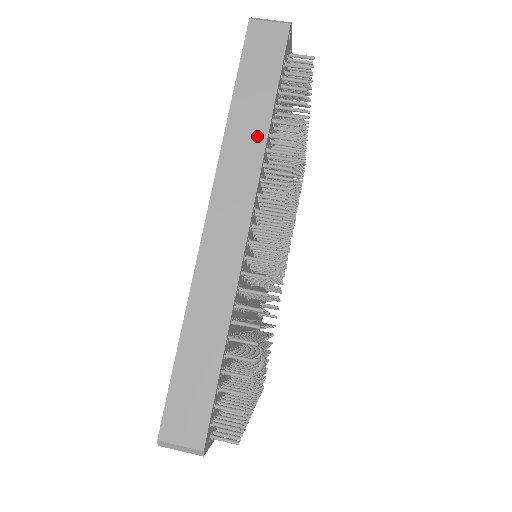
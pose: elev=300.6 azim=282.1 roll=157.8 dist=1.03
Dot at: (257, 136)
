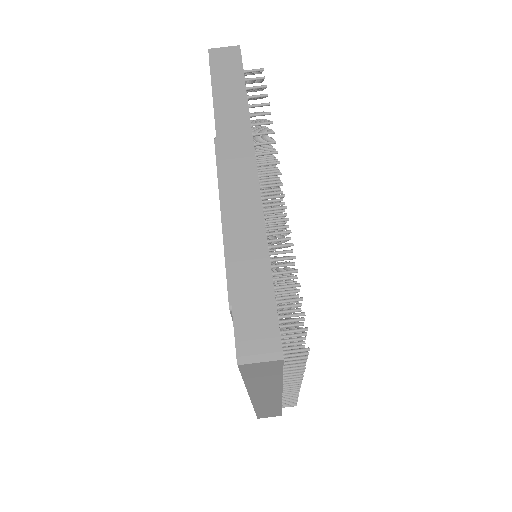
Dot at: (241, 114)
